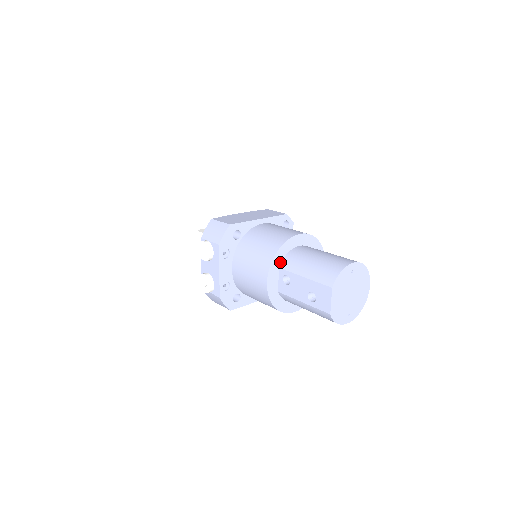
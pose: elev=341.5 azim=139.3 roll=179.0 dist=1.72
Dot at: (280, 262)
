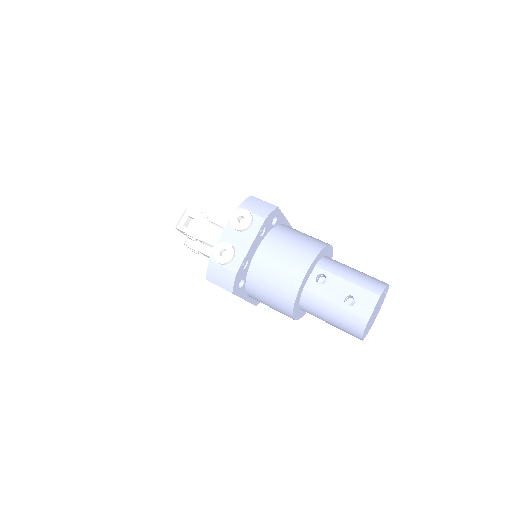
Dot at: (317, 261)
